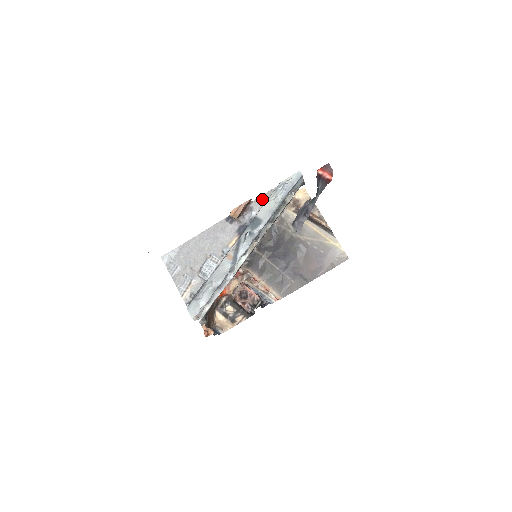
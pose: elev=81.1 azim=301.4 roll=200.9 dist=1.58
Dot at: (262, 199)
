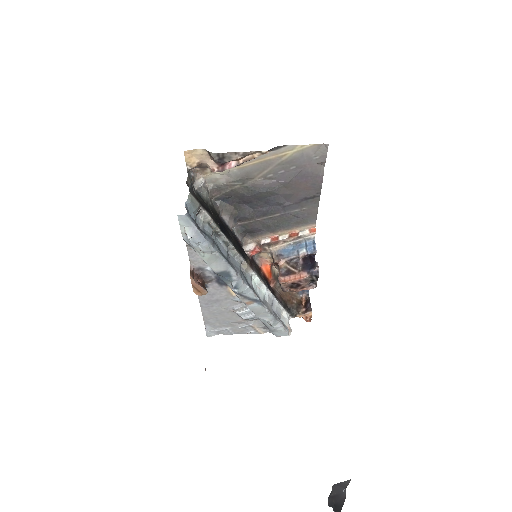
Dot at: (194, 256)
